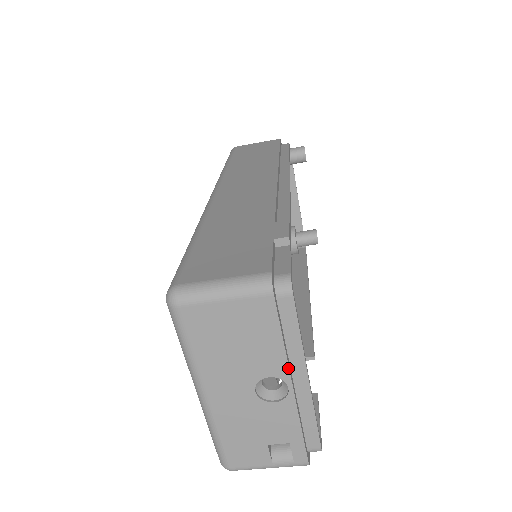
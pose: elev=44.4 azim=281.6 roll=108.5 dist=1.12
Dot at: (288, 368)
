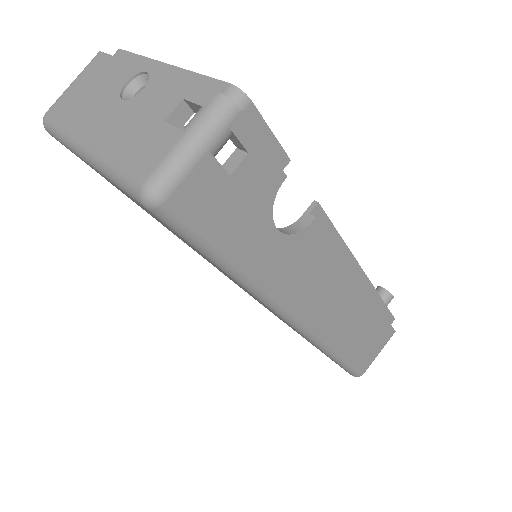
Dot at: (136, 65)
